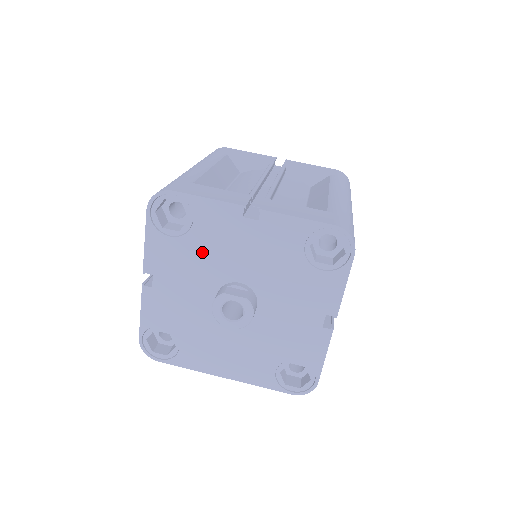
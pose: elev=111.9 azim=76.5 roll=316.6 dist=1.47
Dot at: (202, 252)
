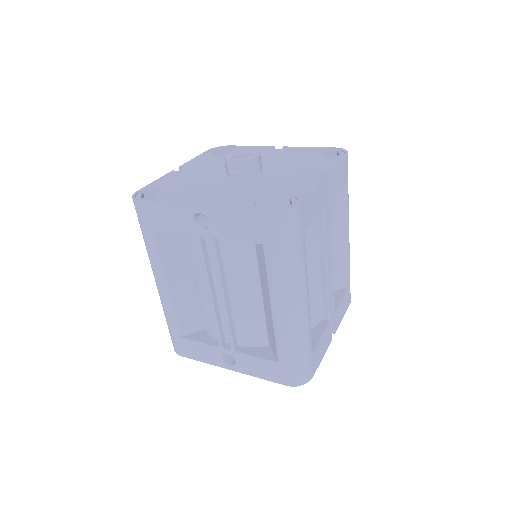
Dot at: occluded
